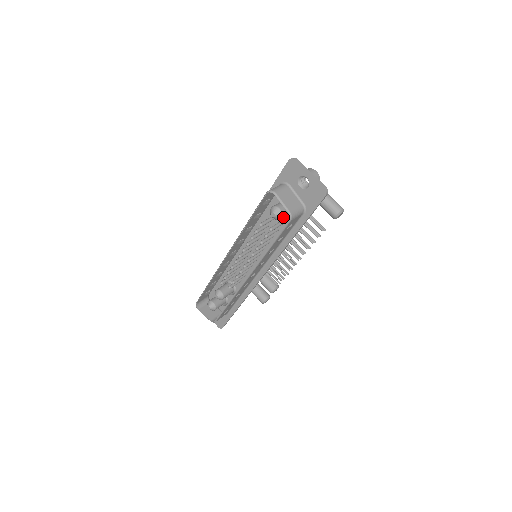
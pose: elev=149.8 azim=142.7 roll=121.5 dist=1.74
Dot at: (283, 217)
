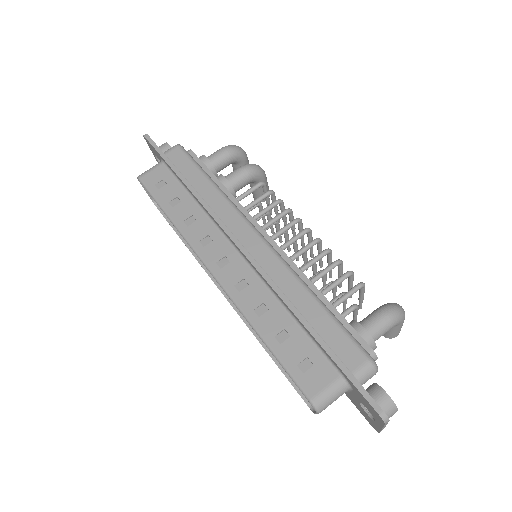
Dot at: occluded
